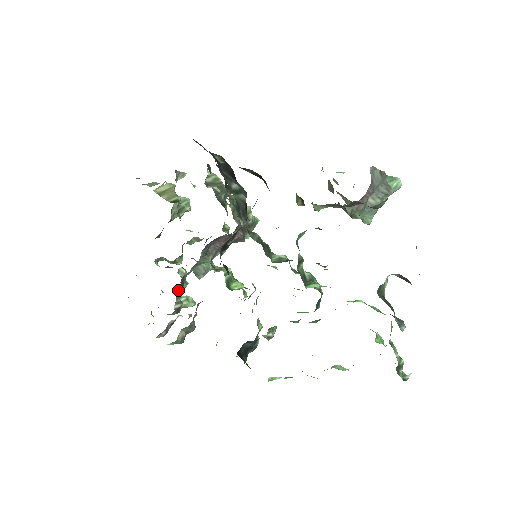
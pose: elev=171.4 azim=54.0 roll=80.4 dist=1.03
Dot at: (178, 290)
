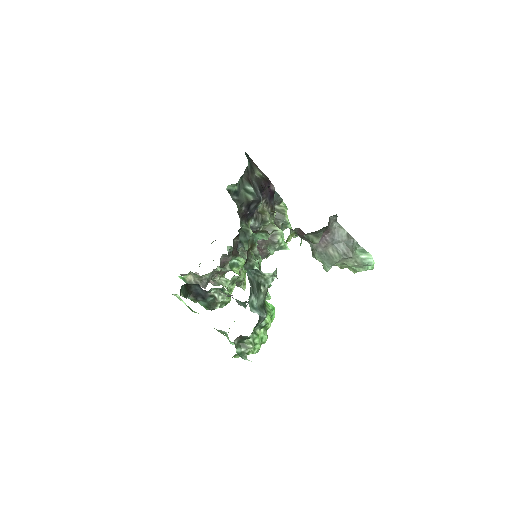
Dot at: (223, 269)
